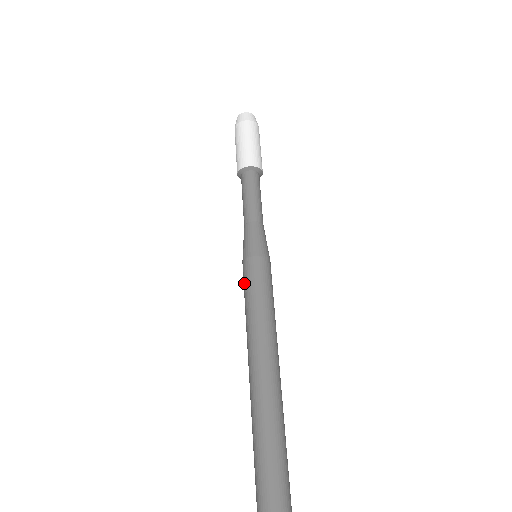
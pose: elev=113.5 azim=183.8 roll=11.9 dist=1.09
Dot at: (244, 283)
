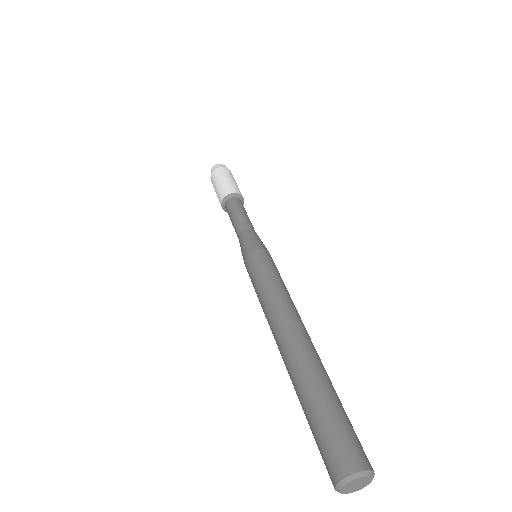
Dot at: (253, 271)
